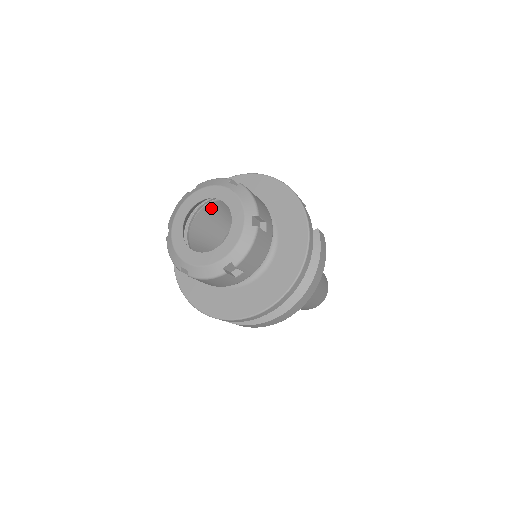
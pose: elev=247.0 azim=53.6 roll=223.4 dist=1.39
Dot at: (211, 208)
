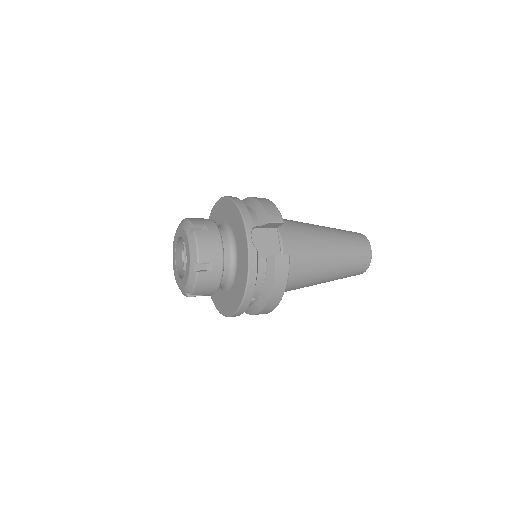
Dot at: occluded
